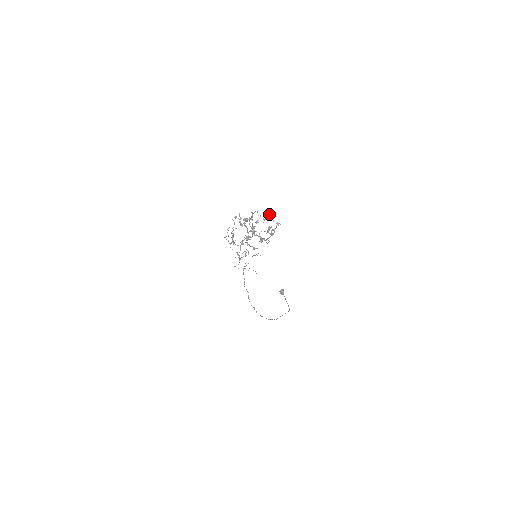
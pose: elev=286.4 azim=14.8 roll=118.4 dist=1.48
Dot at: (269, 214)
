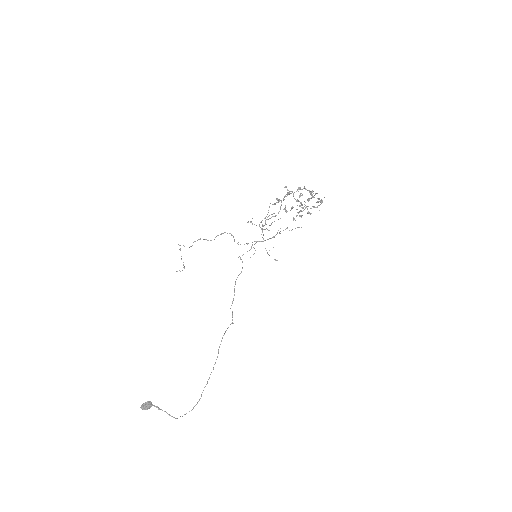
Dot at: occluded
